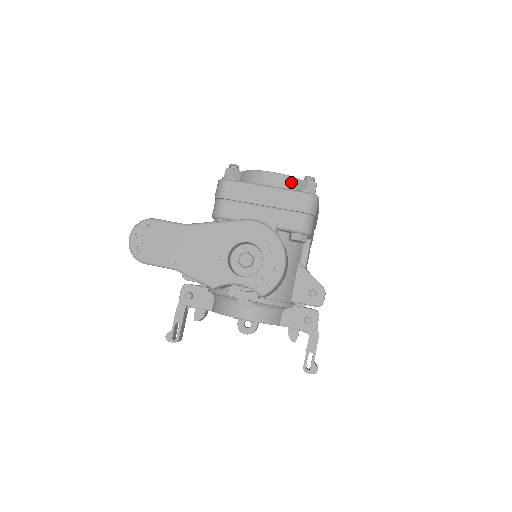
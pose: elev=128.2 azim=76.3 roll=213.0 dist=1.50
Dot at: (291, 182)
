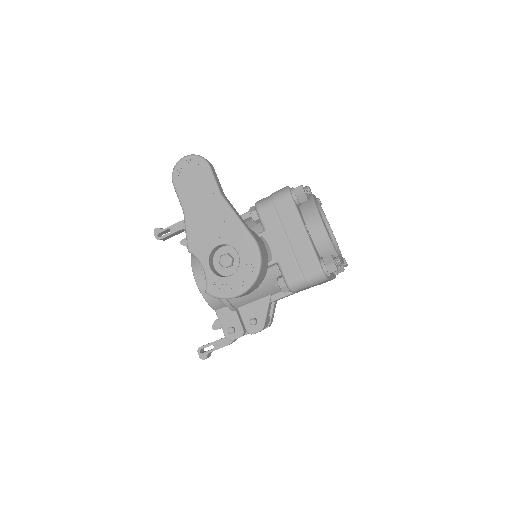
Dot at: (327, 247)
